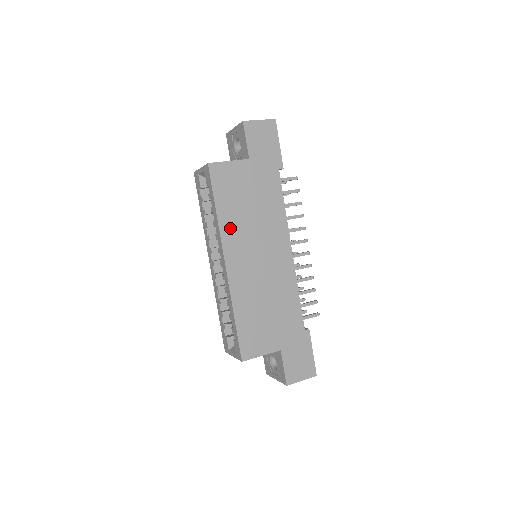
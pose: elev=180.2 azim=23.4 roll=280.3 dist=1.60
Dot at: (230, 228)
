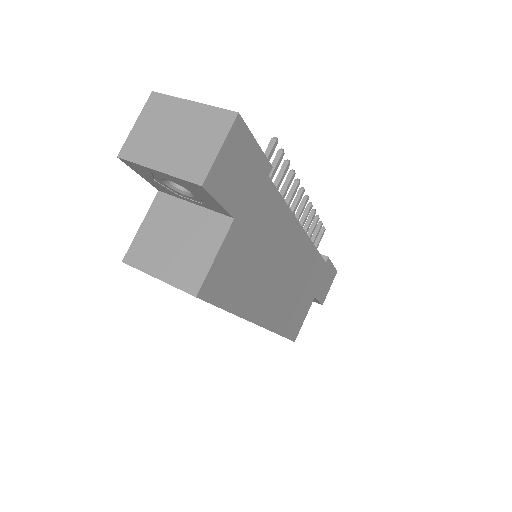
Dot at: (250, 302)
